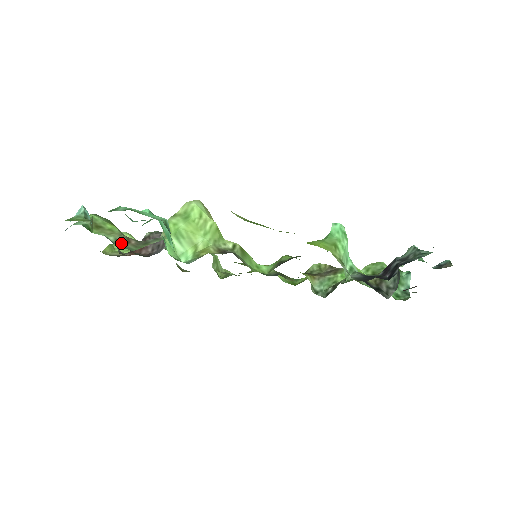
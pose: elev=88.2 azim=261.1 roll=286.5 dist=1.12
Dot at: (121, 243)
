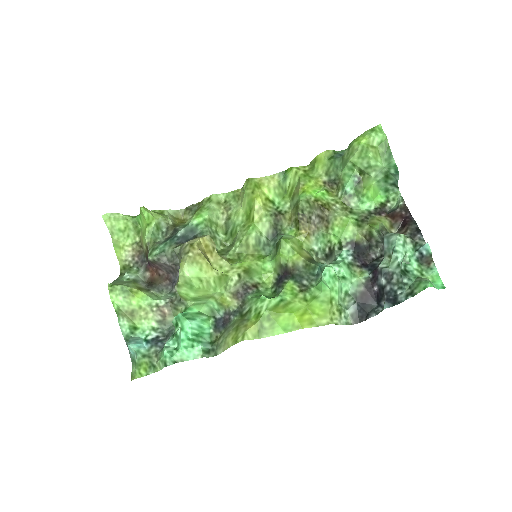
Dot at: (162, 322)
